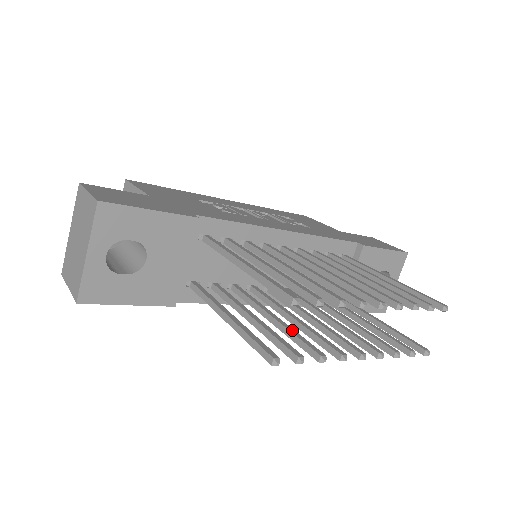
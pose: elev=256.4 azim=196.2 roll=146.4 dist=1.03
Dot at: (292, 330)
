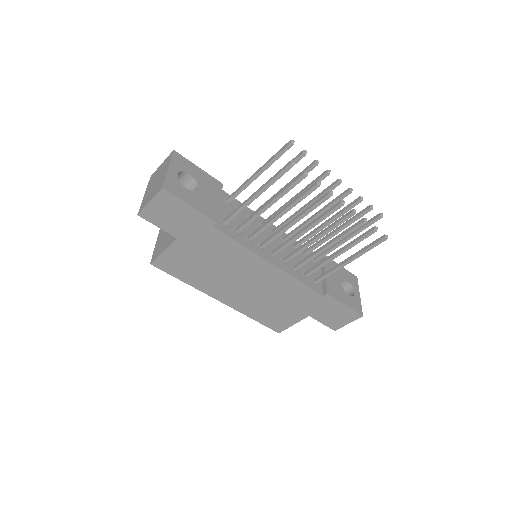
Dot at: (296, 200)
